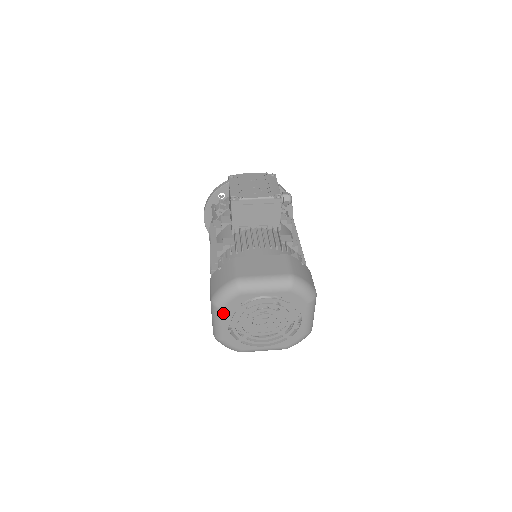
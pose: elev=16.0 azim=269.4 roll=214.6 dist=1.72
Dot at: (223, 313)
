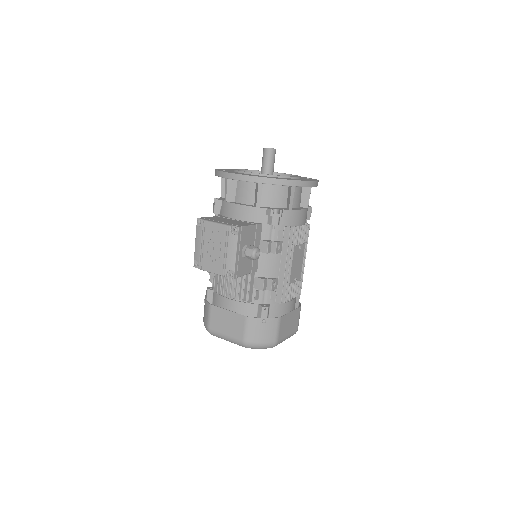
Dot at: occluded
